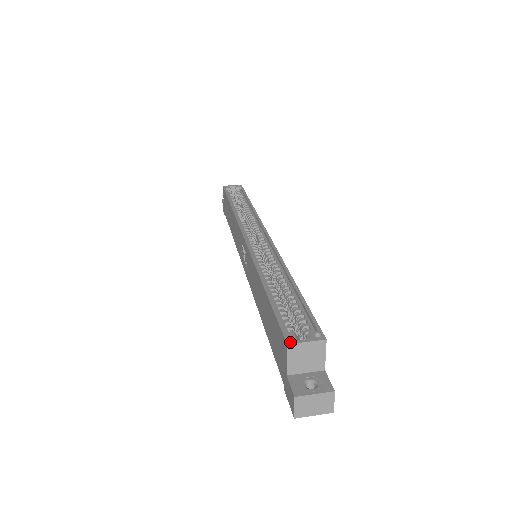
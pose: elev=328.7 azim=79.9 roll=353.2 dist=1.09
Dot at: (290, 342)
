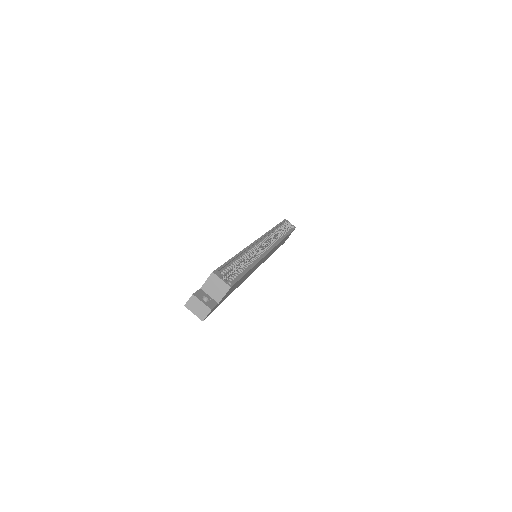
Dot at: (215, 273)
